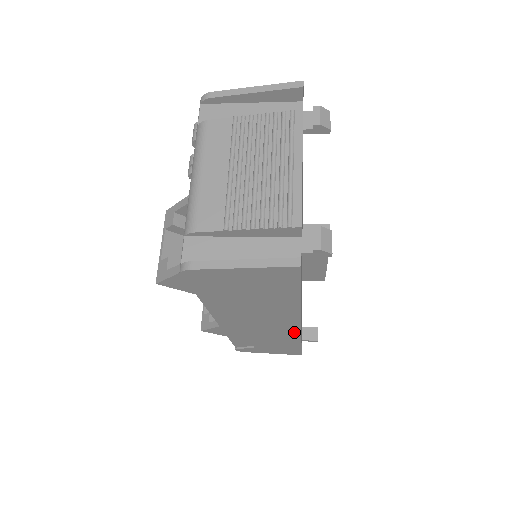
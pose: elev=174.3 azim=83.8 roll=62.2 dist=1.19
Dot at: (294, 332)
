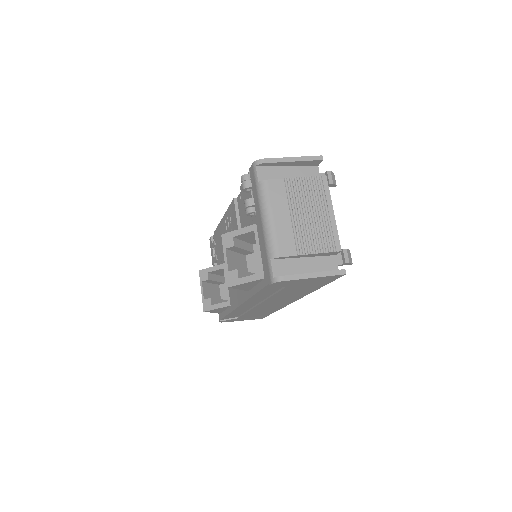
Dot at: (284, 305)
